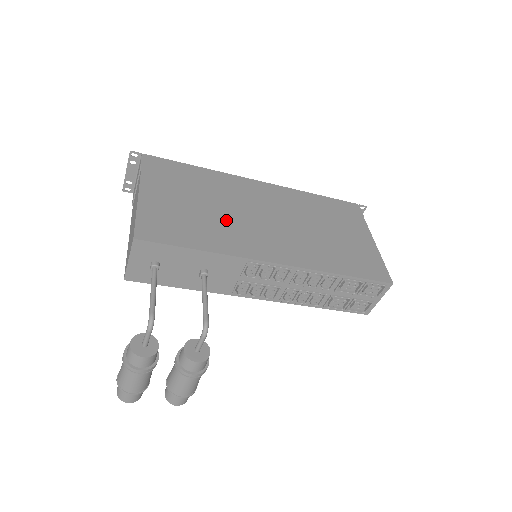
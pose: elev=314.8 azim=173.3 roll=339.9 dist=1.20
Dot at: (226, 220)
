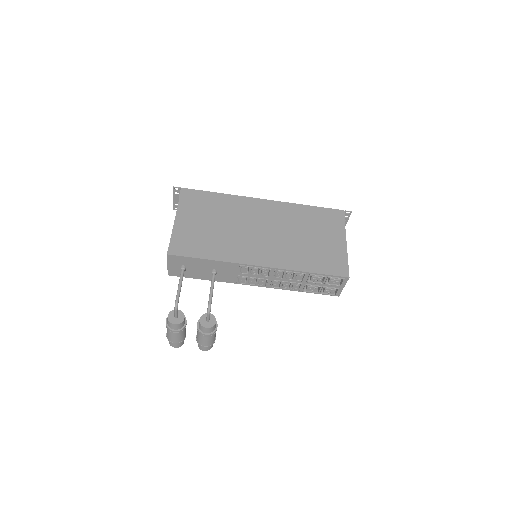
Dot at: (231, 235)
